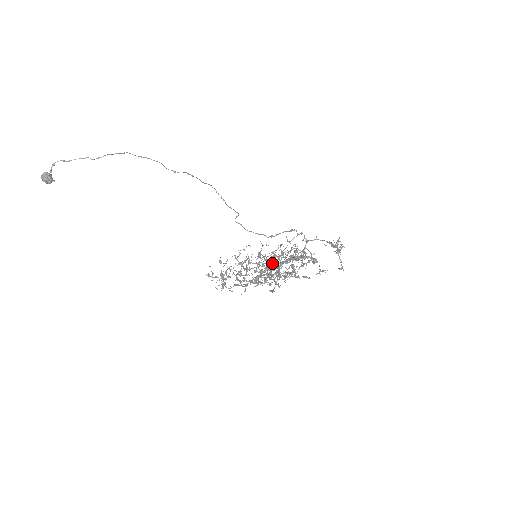
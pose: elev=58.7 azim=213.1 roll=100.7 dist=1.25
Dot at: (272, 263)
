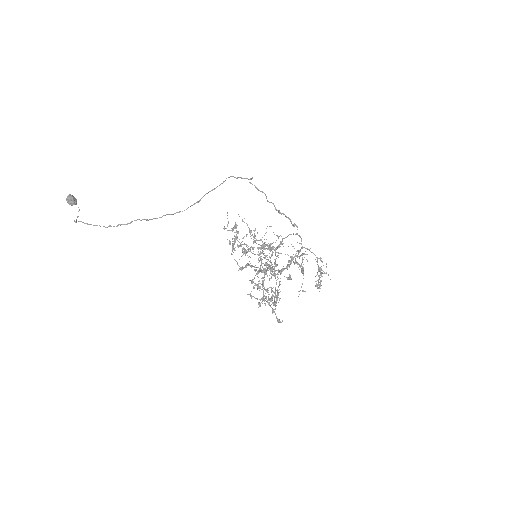
Dot at: occluded
